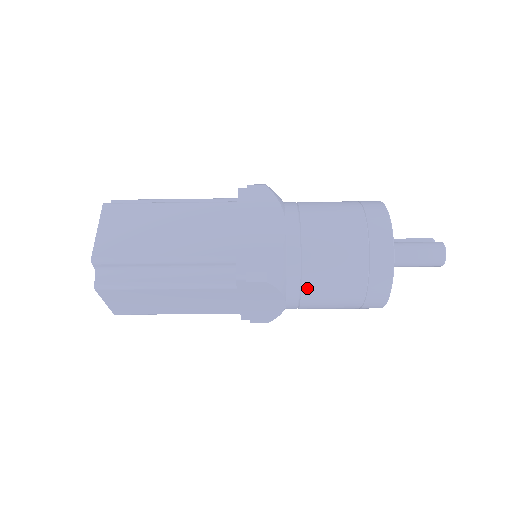
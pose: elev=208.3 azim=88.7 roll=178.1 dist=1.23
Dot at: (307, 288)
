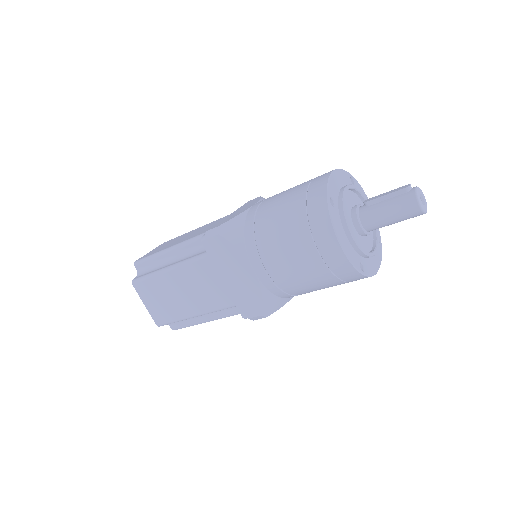
Dot at: occluded
